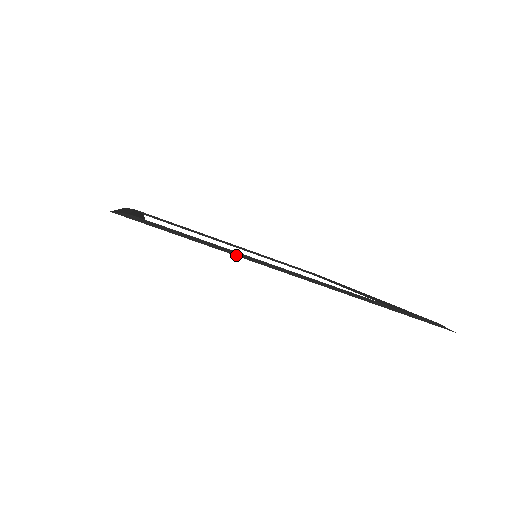
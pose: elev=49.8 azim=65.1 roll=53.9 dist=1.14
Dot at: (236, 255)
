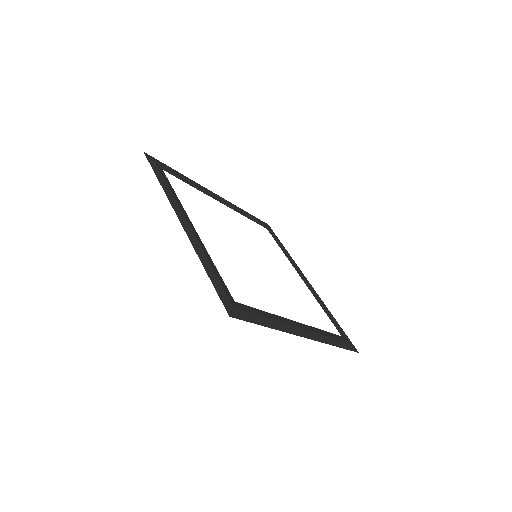
Dot at: (282, 330)
